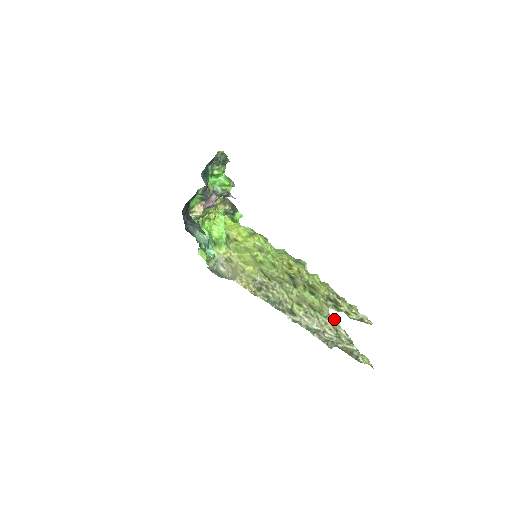
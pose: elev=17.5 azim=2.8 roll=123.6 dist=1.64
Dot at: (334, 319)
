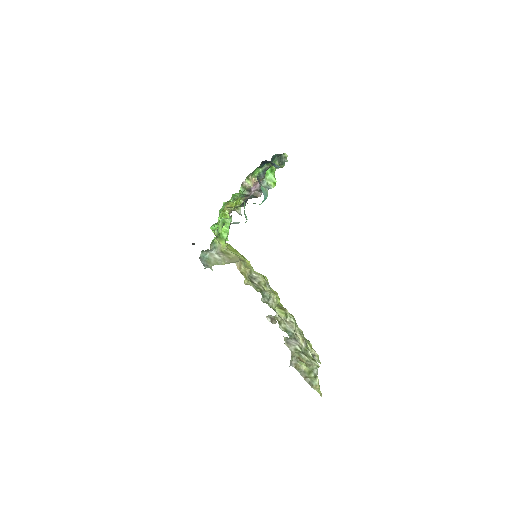
Dot at: occluded
